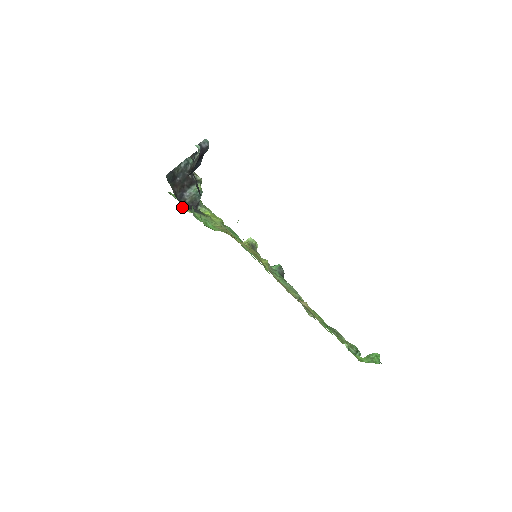
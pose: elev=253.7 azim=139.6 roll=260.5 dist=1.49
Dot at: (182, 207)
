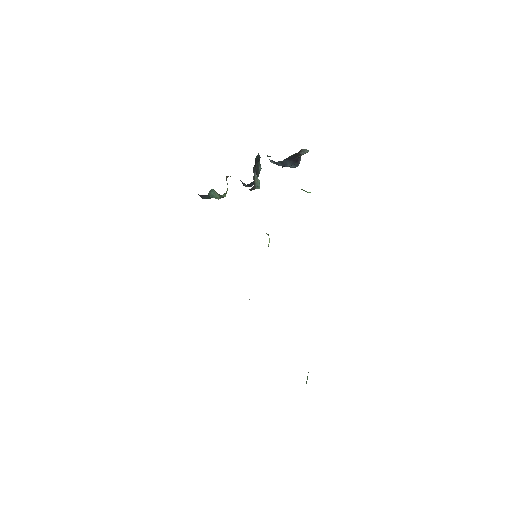
Dot at: occluded
